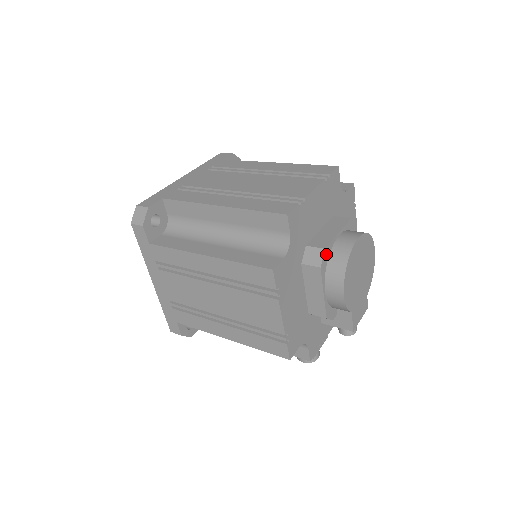
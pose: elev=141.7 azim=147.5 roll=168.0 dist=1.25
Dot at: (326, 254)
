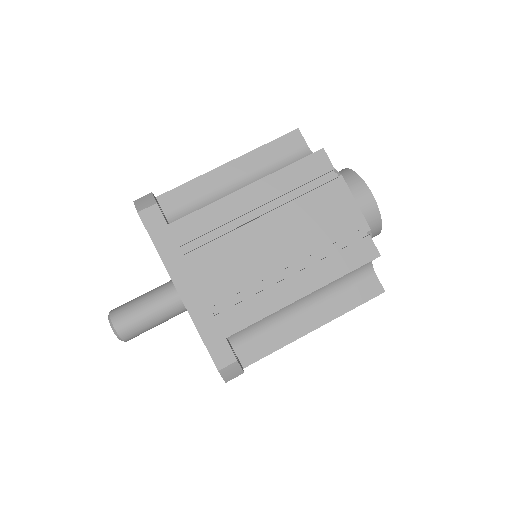
Dot at: (368, 230)
